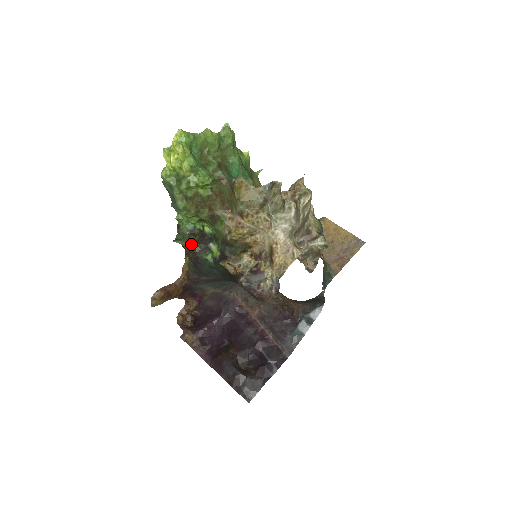
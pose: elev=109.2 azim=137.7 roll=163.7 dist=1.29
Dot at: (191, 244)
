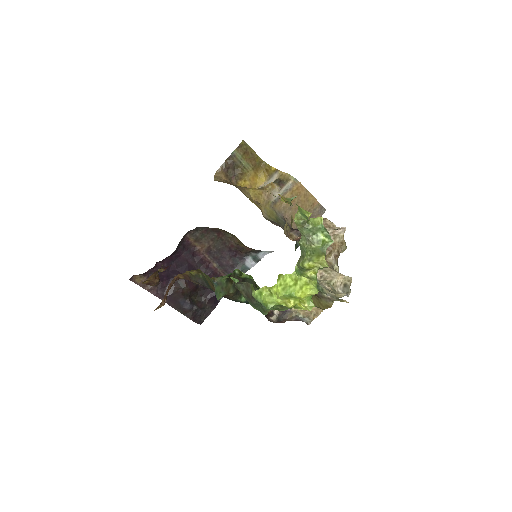
Dot at: (230, 293)
